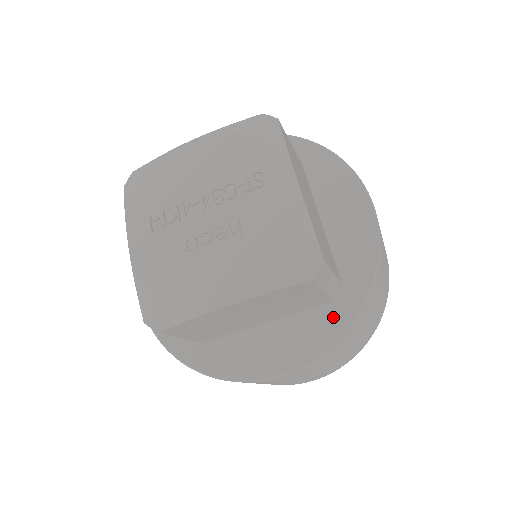
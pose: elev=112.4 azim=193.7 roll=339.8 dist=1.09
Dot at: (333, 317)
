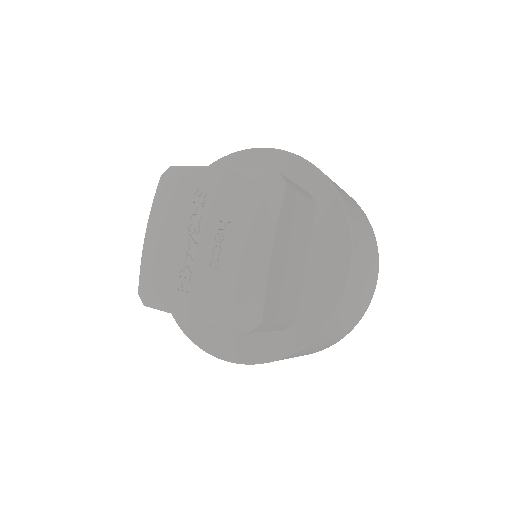
Dot at: (328, 209)
